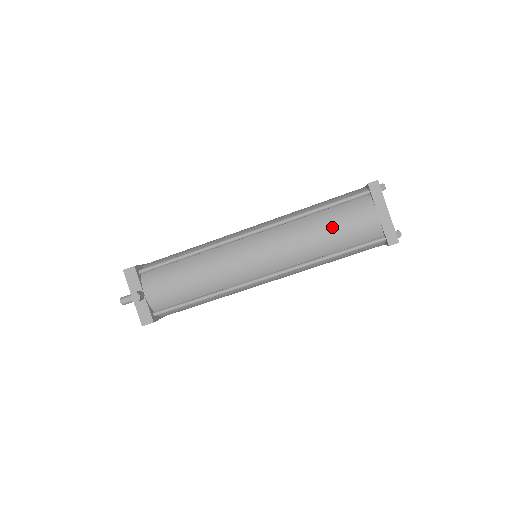
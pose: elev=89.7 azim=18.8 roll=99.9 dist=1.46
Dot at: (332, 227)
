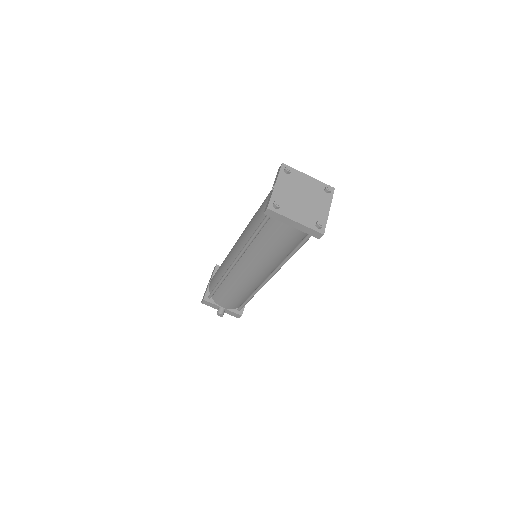
Dot at: (273, 245)
